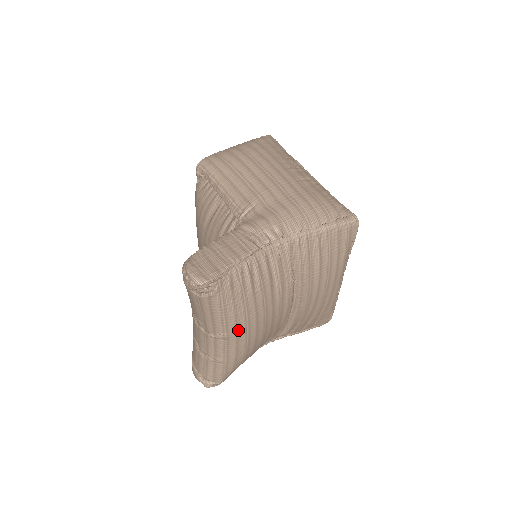
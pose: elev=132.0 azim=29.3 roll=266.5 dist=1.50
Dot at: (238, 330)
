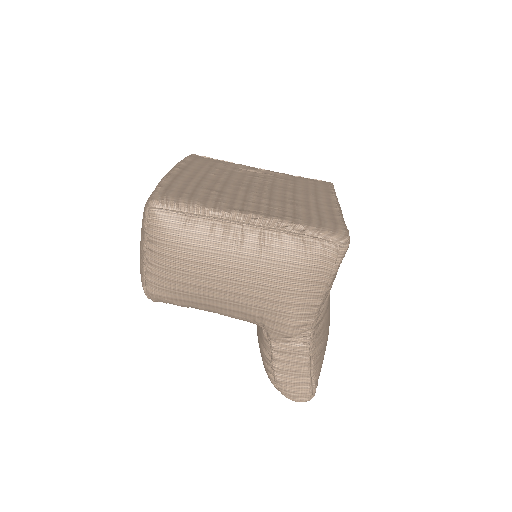
Dot at: occluded
